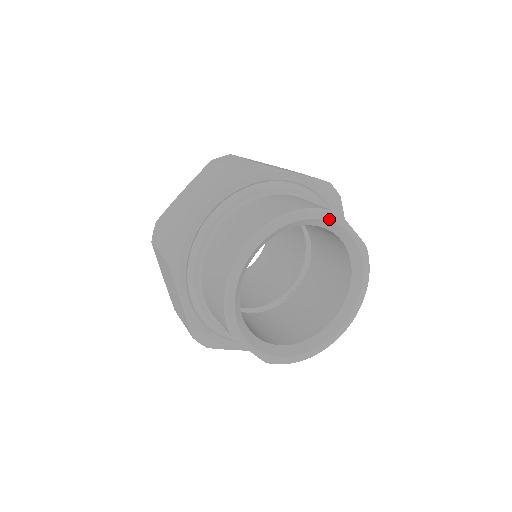
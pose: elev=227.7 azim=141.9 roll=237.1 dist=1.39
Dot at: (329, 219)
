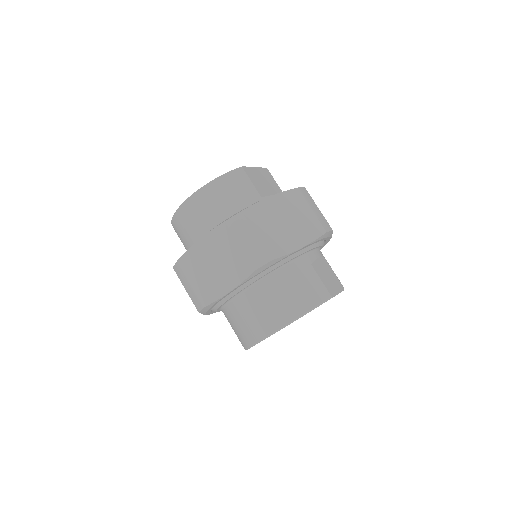
Dot at: occluded
